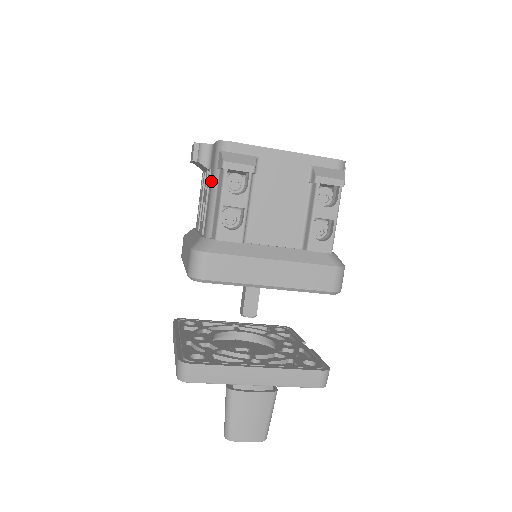
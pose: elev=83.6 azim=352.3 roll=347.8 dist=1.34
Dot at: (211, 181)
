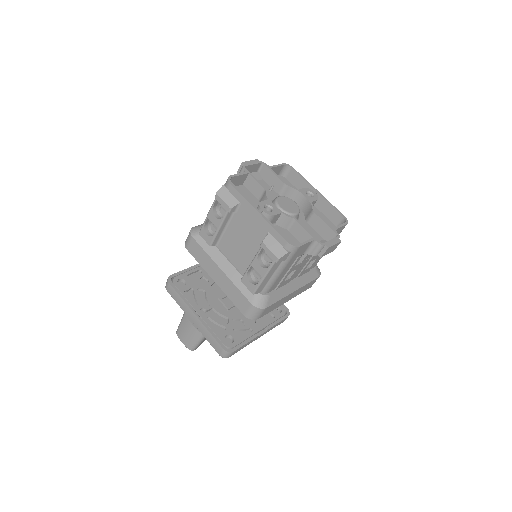
Dot at: occluded
